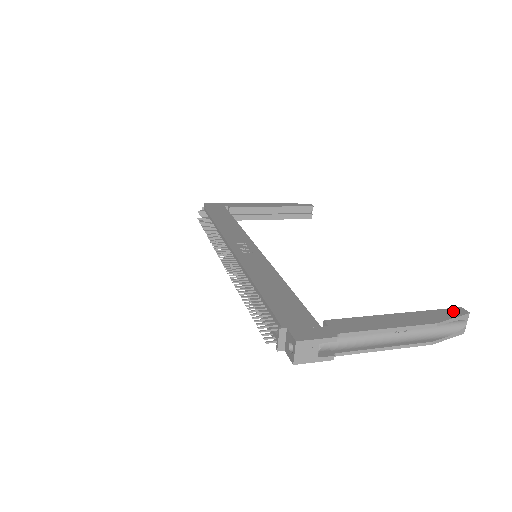
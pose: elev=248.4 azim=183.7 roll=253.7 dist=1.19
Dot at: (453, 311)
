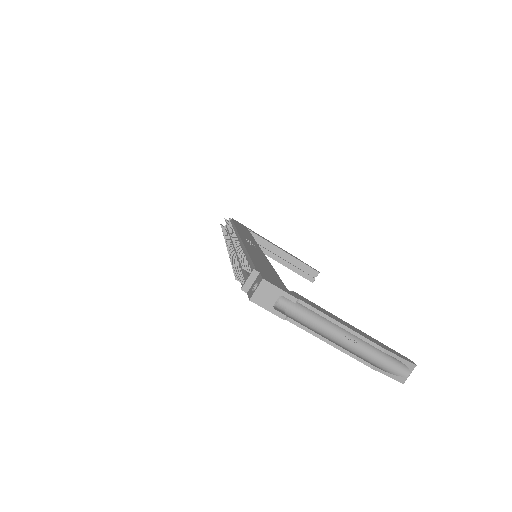
Dot at: (403, 356)
